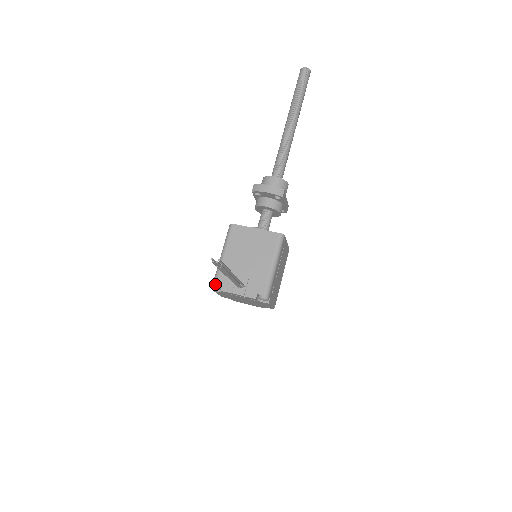
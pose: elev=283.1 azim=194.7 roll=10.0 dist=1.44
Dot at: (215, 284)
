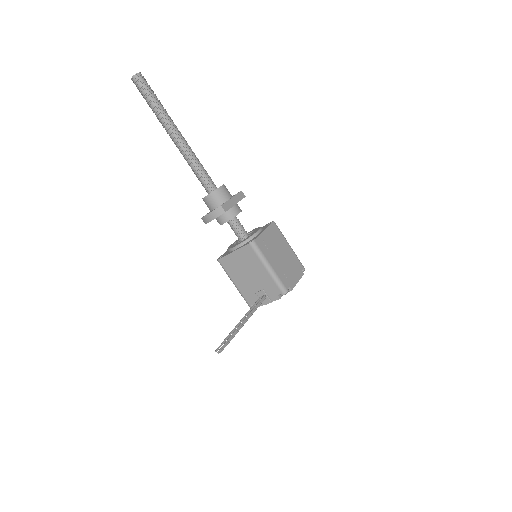
Dot at: (249, 306)
